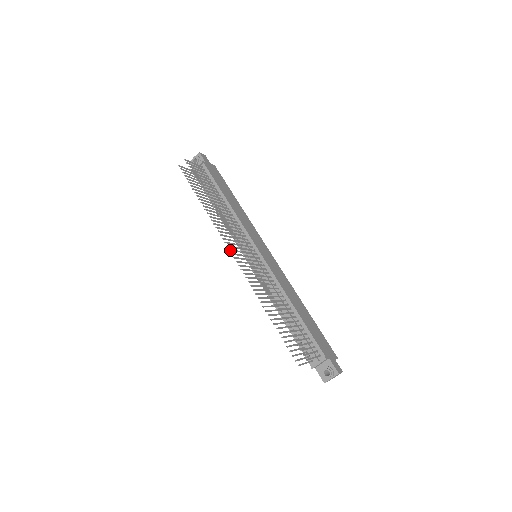
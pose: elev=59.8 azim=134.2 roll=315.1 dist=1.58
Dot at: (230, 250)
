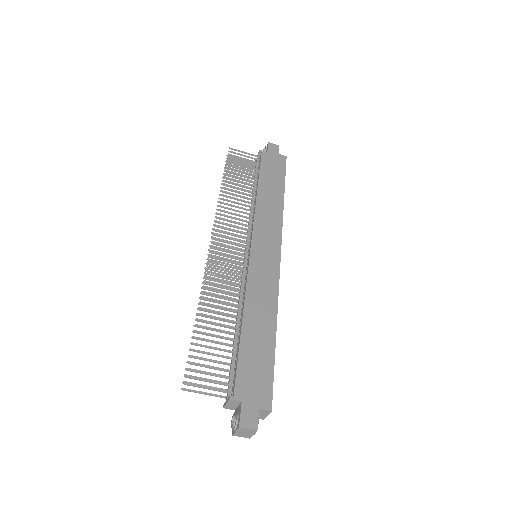
Dot at: occluded
